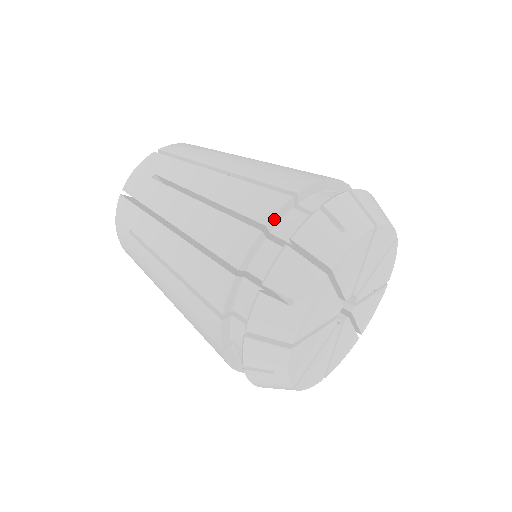
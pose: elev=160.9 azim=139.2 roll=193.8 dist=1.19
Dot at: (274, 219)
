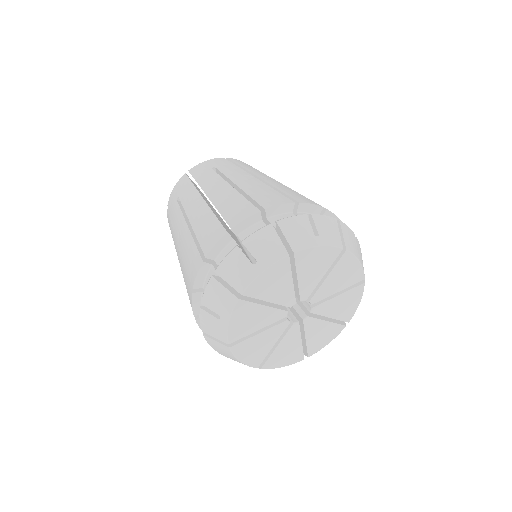
Dot at: (213, 251)
